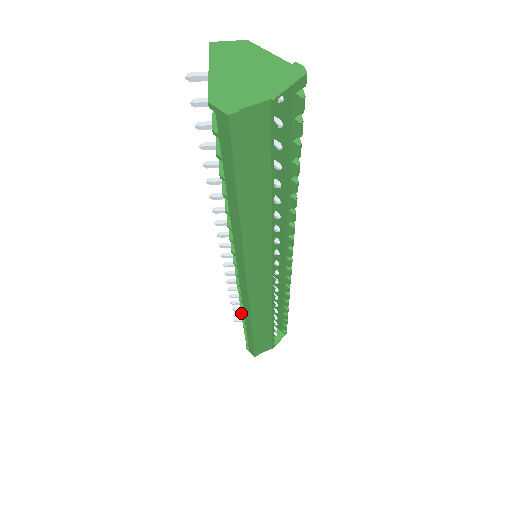
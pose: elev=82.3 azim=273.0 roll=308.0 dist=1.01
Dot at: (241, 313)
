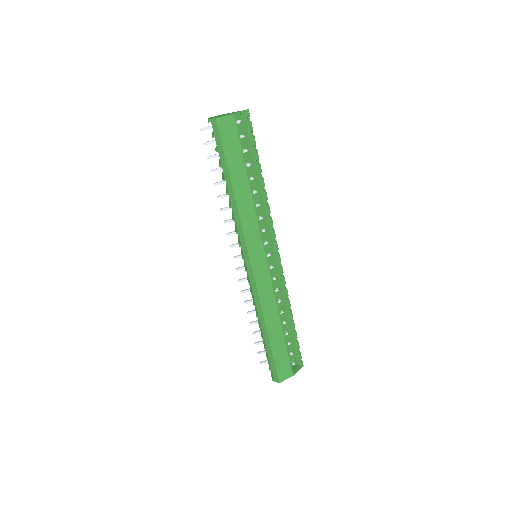
Dot at: (256, 315)
